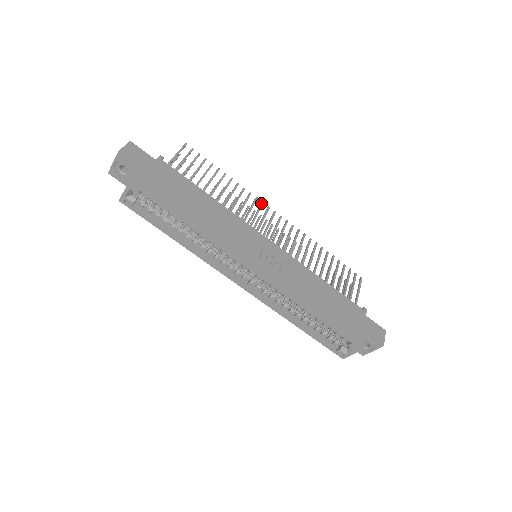
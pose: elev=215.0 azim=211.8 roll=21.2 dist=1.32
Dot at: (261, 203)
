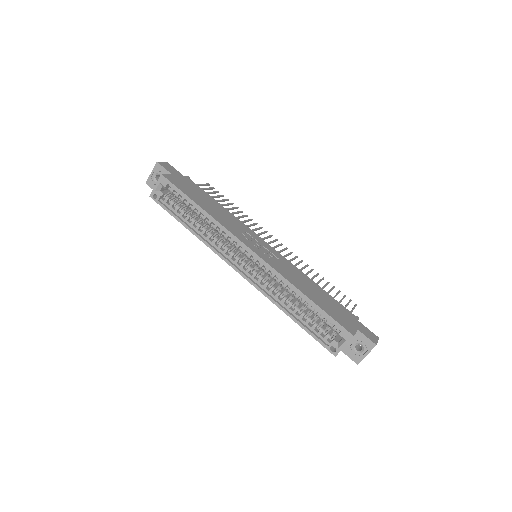
Dot at: (265, 231)
